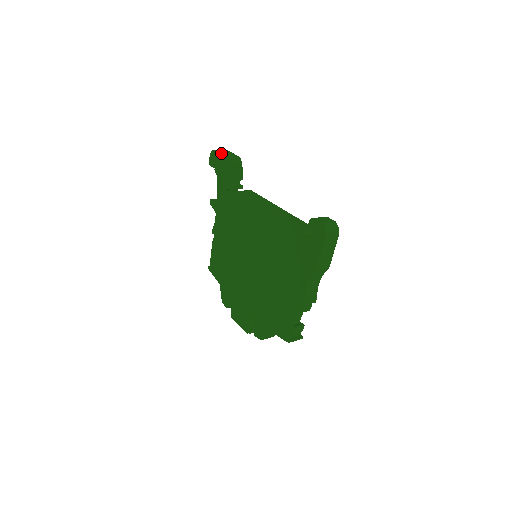
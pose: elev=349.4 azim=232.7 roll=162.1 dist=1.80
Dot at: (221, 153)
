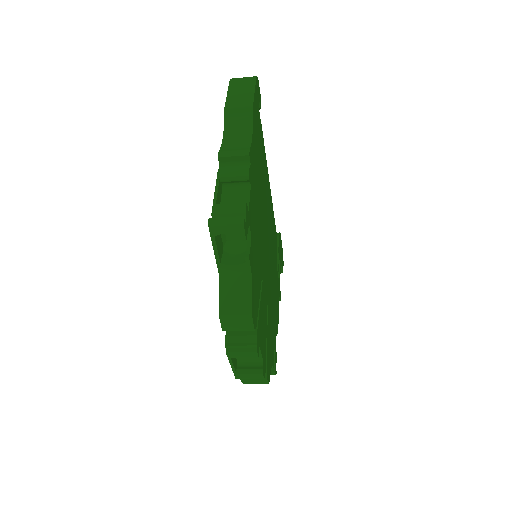
Dot at: occluded
